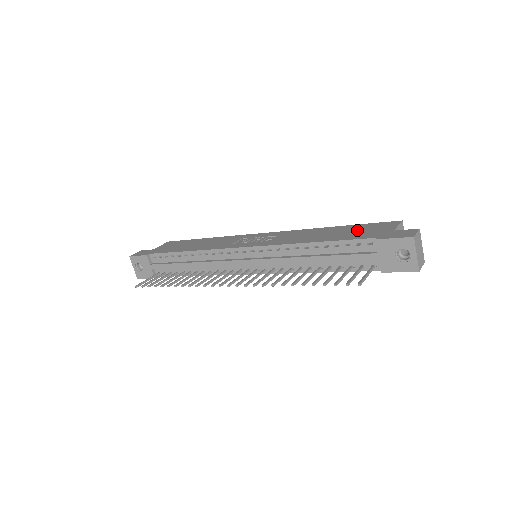
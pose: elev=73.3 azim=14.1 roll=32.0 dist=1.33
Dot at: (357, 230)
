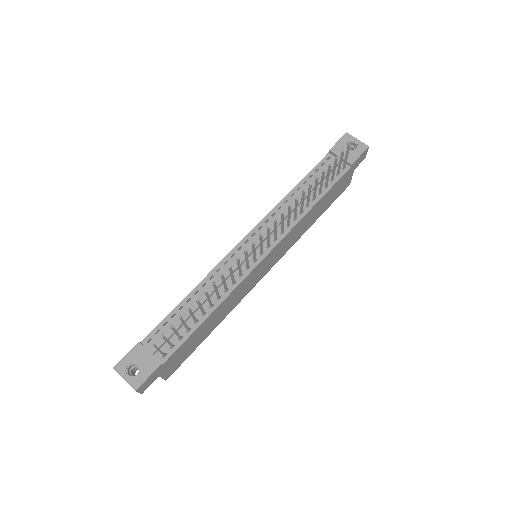
Dot at: occluded
